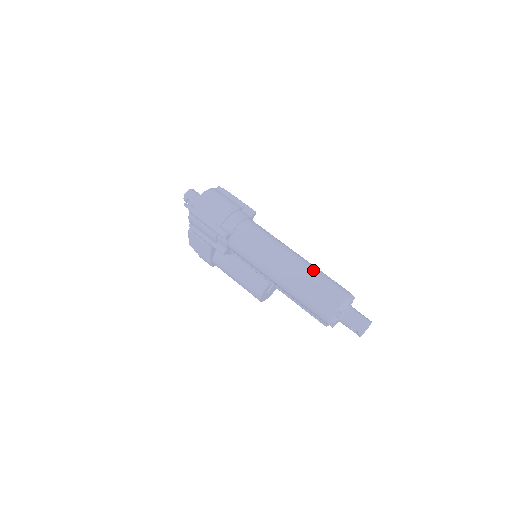
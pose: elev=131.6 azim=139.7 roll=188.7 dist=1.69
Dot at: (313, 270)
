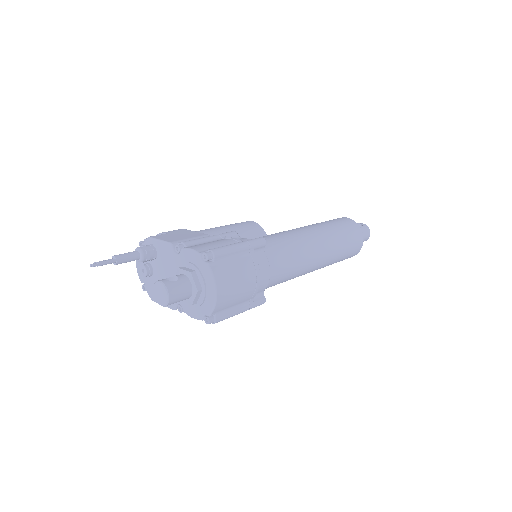
Dot at: (338, 243)
